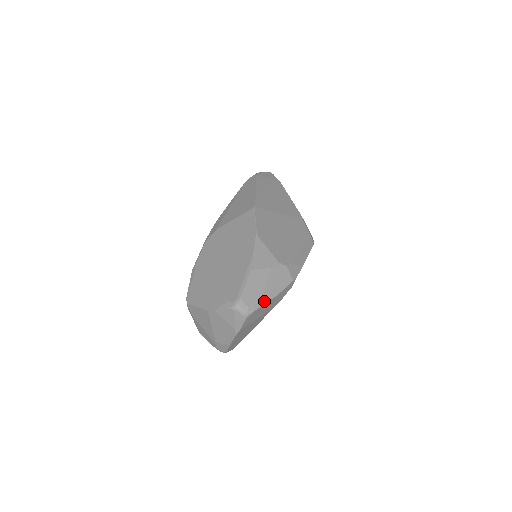
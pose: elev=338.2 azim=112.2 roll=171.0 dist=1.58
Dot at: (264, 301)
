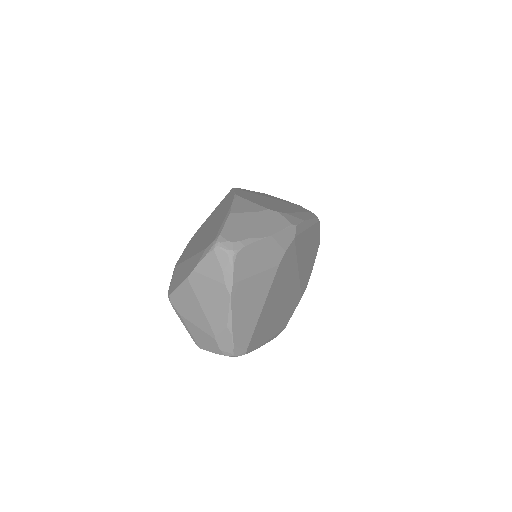
Dot at: (254, 238)
